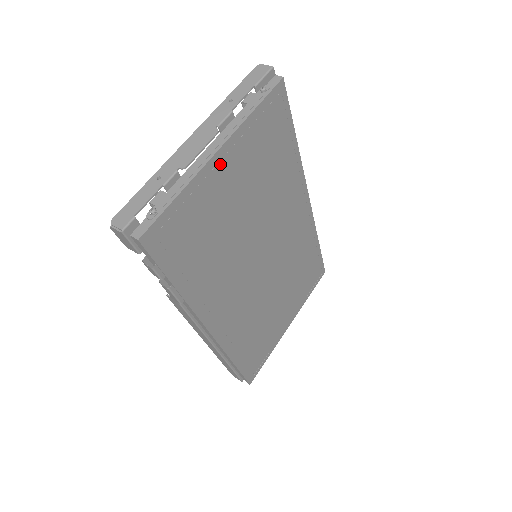
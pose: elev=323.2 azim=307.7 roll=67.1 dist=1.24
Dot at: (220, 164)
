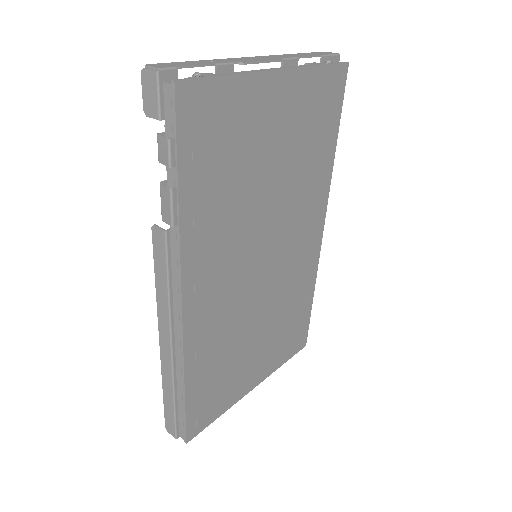
Dot at: (275, 88)
